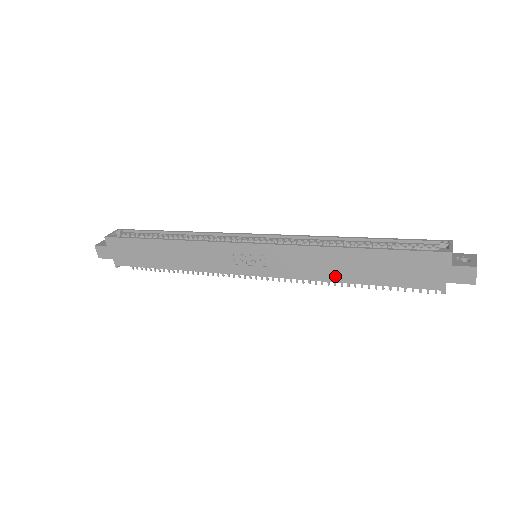
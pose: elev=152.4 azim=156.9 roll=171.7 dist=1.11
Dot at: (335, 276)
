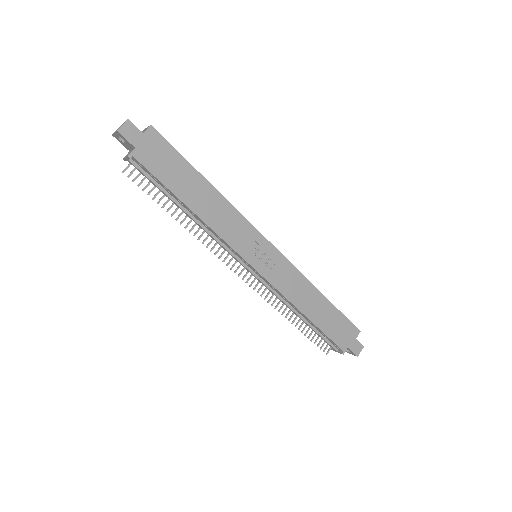
Dot at: (303, 306)
